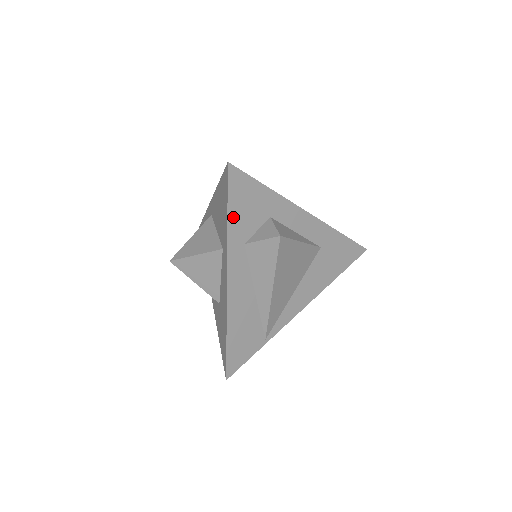
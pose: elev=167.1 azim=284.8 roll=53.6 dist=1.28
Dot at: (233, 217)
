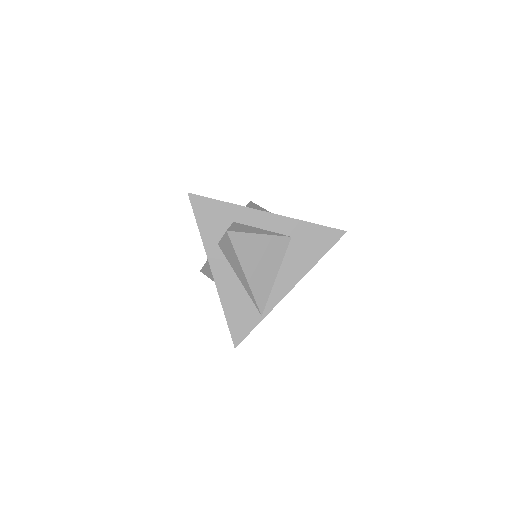
Dot at: (203, 227)
